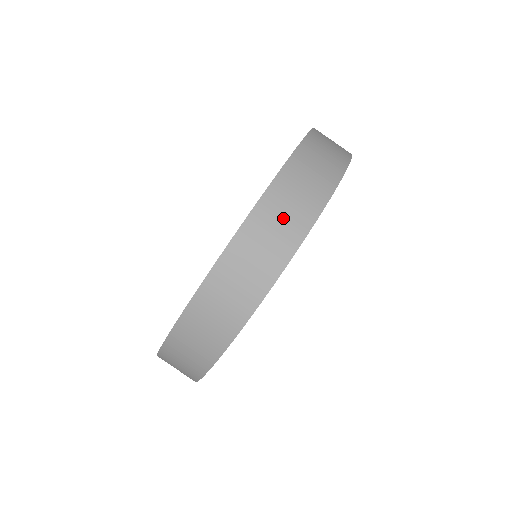
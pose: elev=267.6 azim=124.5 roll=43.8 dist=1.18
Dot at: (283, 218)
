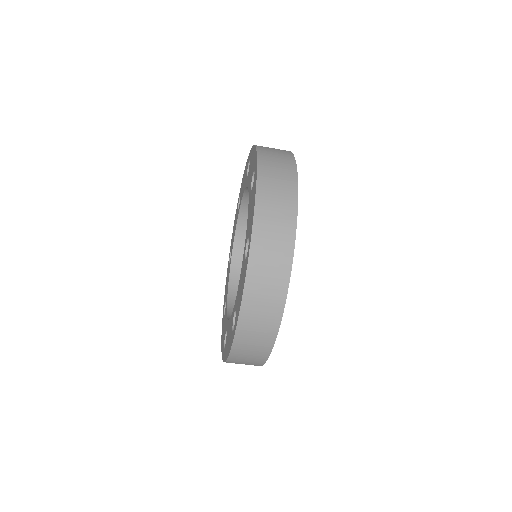
Dot at: (277, 201)
